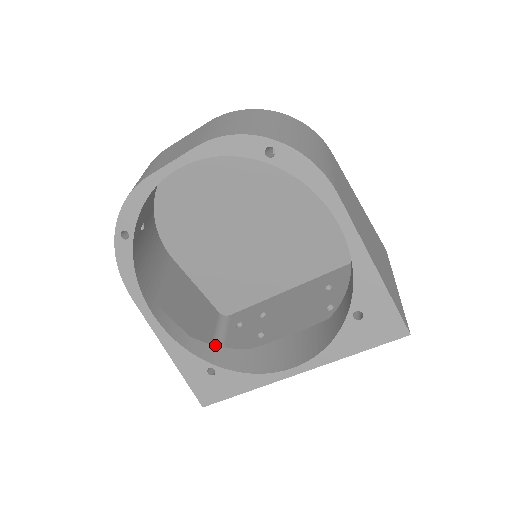
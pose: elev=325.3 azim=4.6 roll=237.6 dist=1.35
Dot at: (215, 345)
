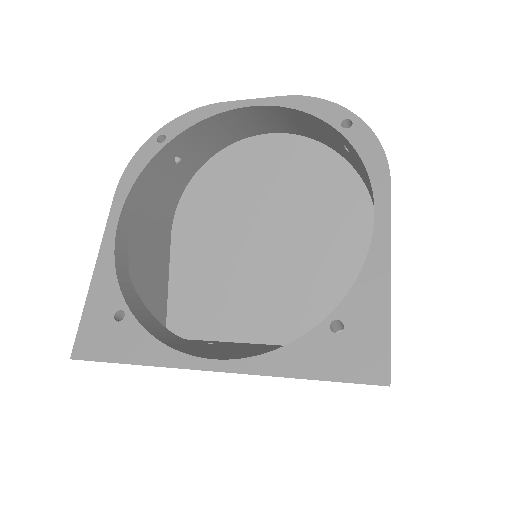
Dot at: occluded
